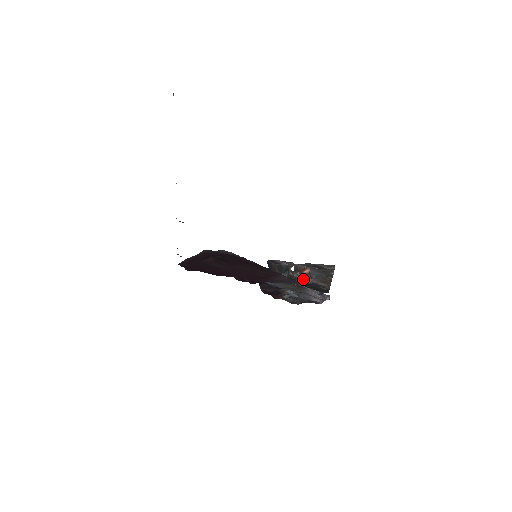
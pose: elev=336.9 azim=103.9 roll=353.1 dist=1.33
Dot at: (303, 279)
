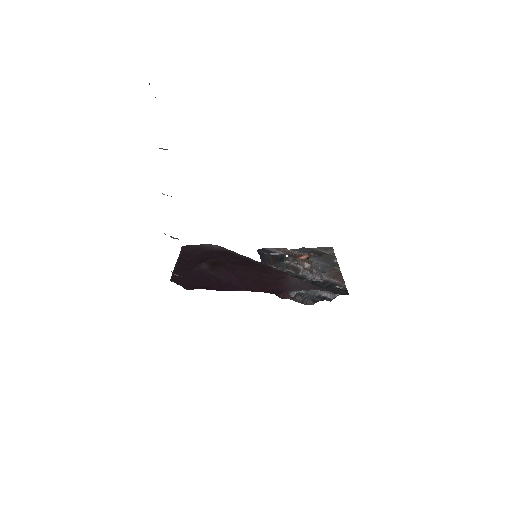
Dot at: (302, 267)
